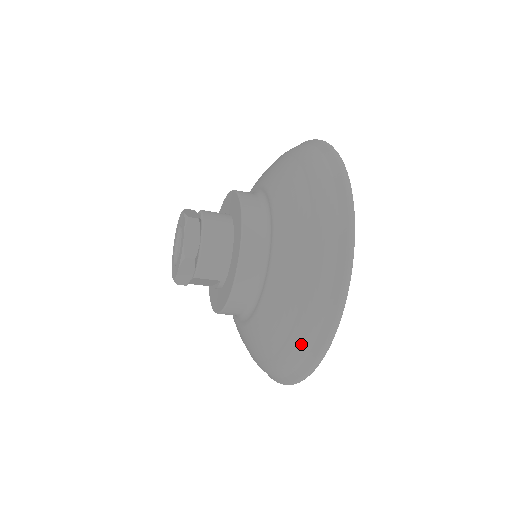
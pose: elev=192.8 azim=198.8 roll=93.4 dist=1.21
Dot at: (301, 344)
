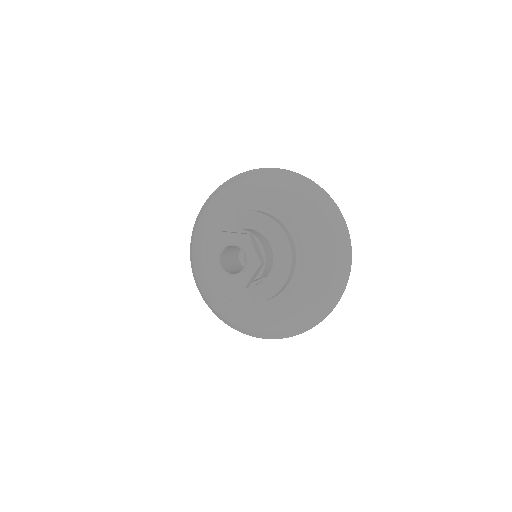
Dot at: (332, 294)
